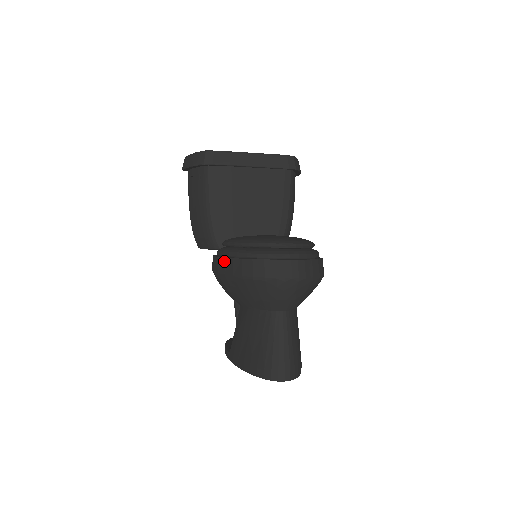
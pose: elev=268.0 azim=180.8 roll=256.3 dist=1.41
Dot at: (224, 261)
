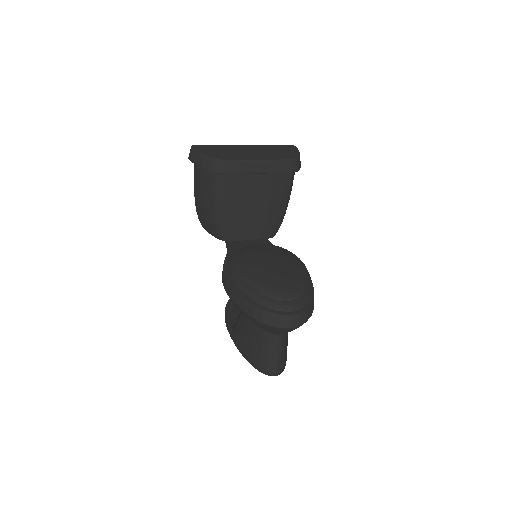
Dot at: (237, 295)
